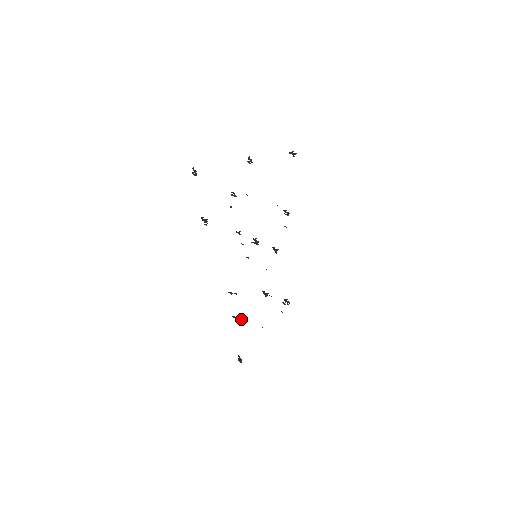
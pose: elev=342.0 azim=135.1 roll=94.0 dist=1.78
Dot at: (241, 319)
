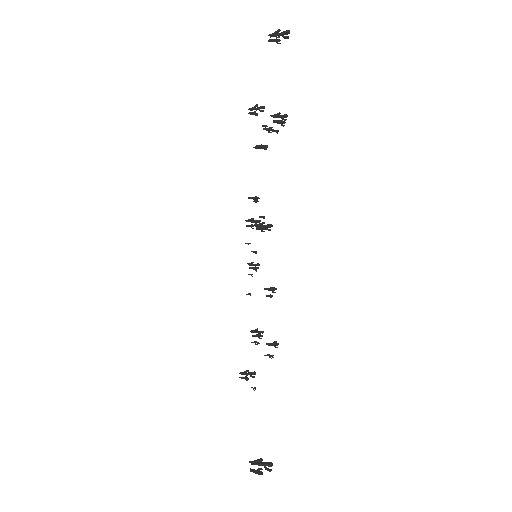
Dot at: (272, 355)
